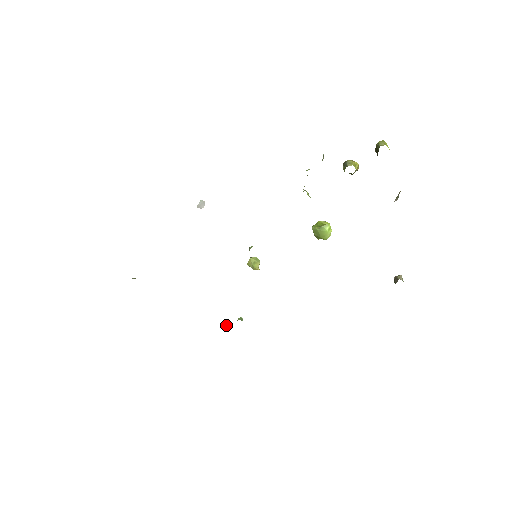
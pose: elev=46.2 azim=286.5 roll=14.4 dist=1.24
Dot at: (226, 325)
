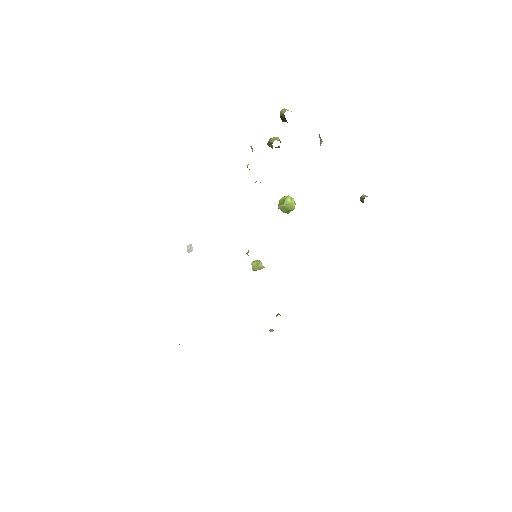
Dot at: (271, 329)
